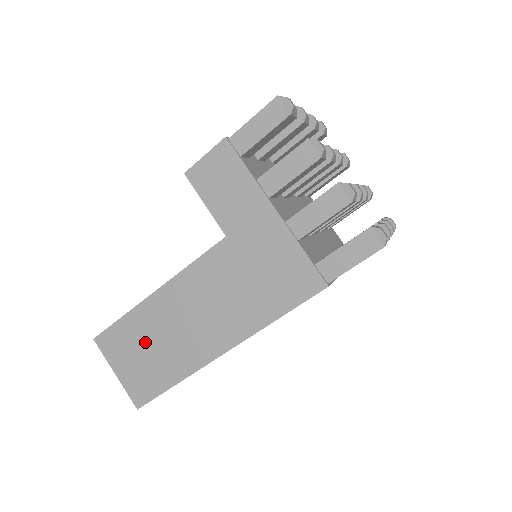
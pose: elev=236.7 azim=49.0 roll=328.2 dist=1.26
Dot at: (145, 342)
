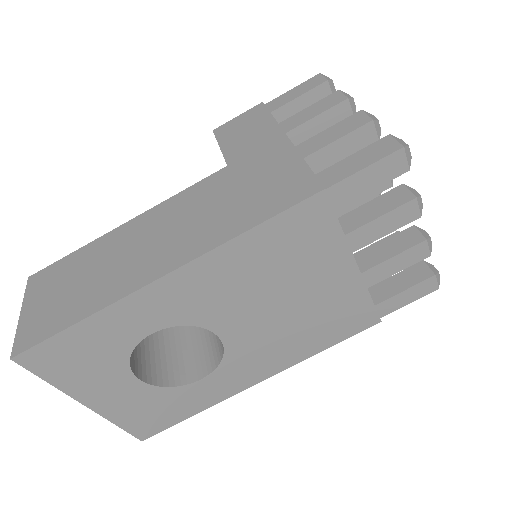
Dot at: (80, 274)
